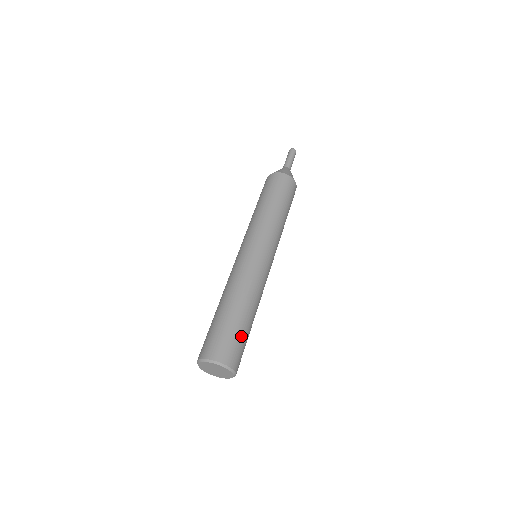
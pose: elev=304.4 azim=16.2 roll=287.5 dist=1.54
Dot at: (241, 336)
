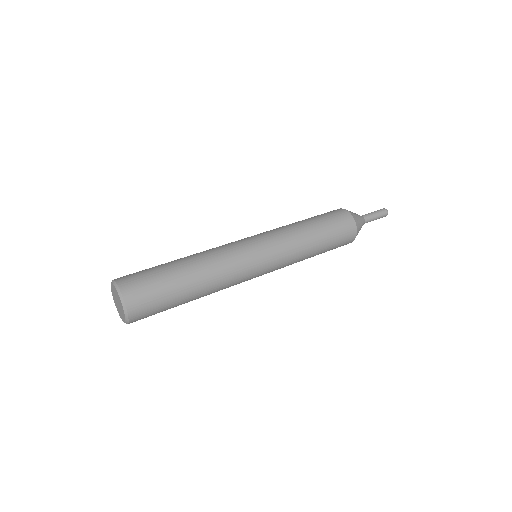
Dot at: (165, 296)
